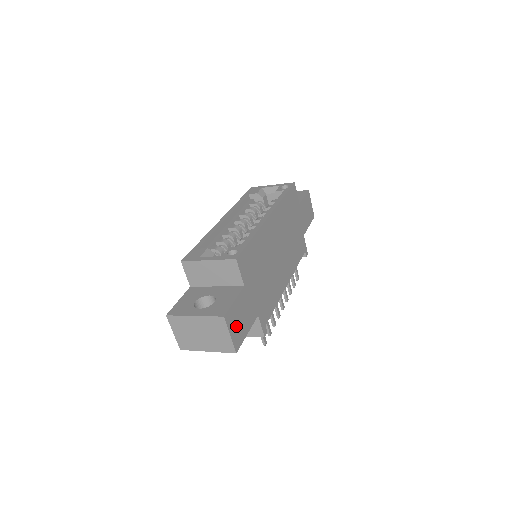
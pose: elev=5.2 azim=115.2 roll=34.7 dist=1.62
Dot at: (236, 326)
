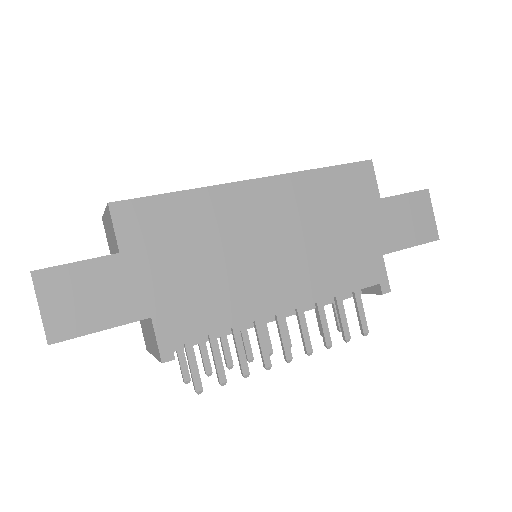
Dot at: (66, 302)
